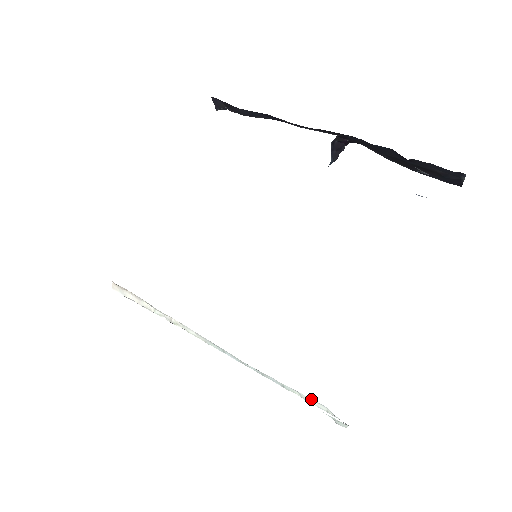
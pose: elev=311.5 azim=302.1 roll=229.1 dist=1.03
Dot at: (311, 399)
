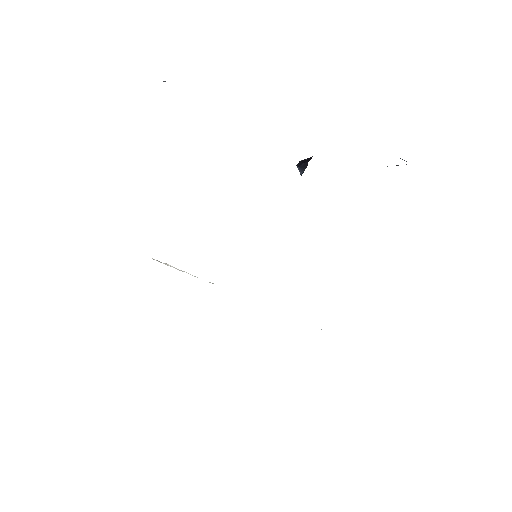
Dot at: occluded
